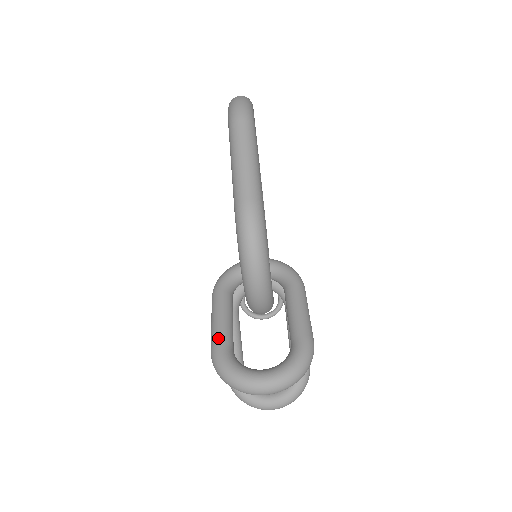
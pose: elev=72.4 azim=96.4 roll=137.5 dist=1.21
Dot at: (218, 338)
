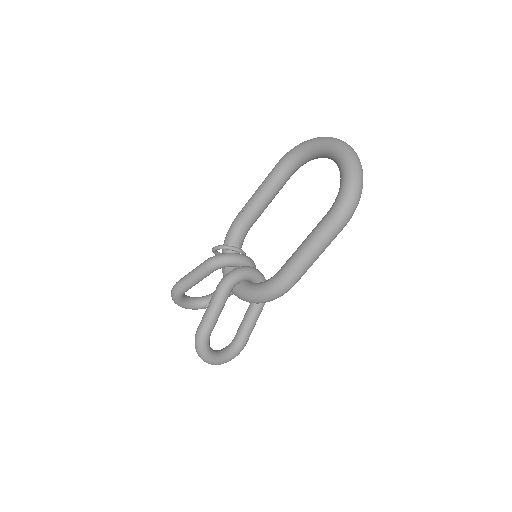
Dot at: (210, 329)
